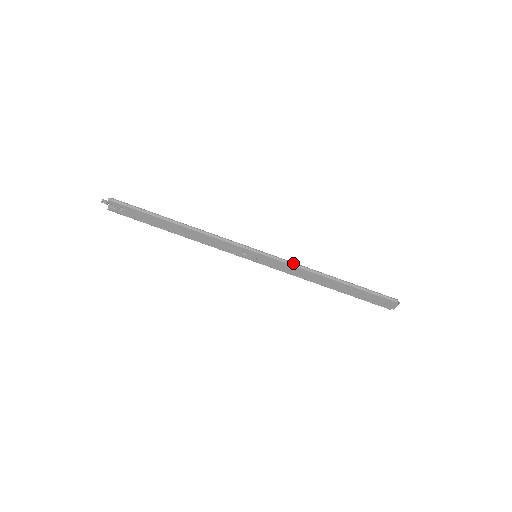
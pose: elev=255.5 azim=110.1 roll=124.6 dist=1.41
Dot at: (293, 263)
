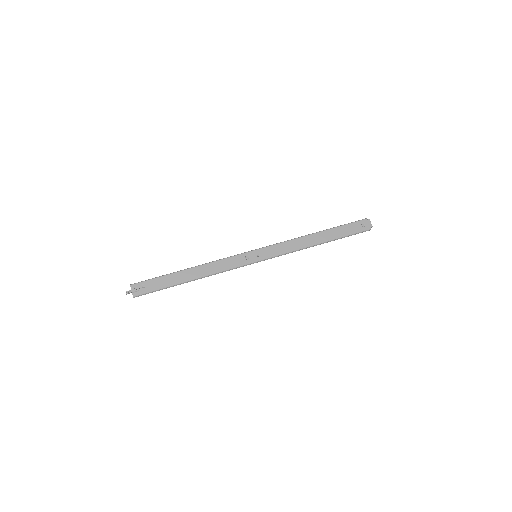
Dot at: (282, 242)
